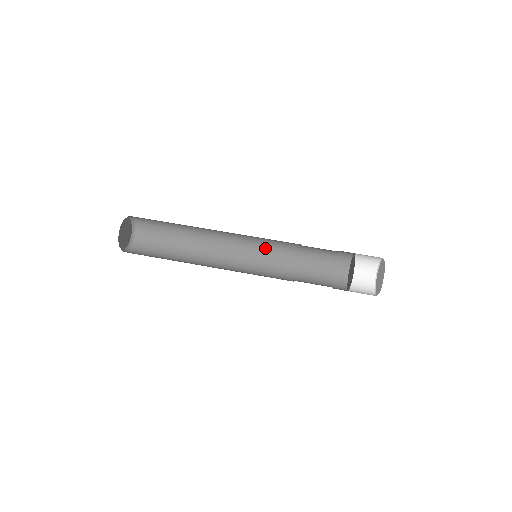
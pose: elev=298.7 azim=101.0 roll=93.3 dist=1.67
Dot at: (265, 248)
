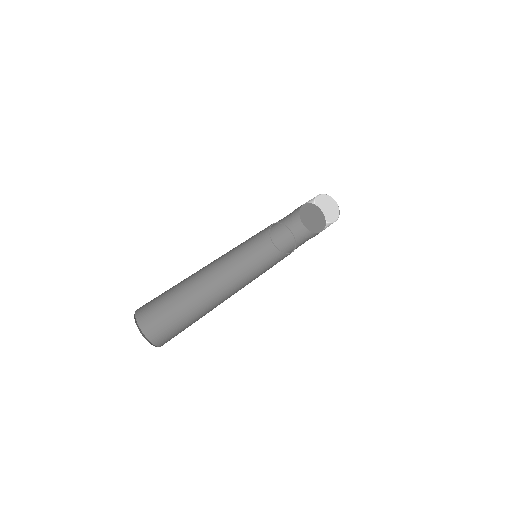
Dot at: (251, 258)
